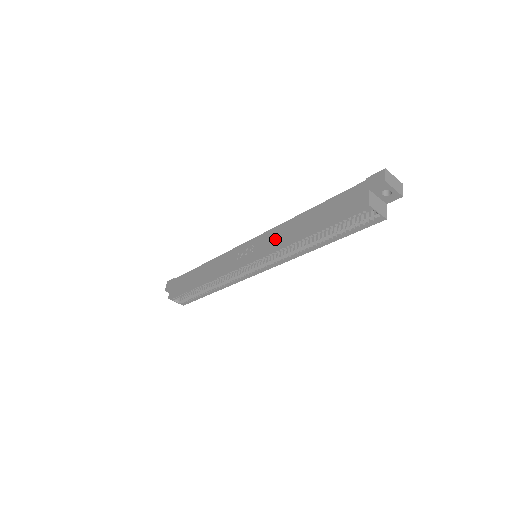
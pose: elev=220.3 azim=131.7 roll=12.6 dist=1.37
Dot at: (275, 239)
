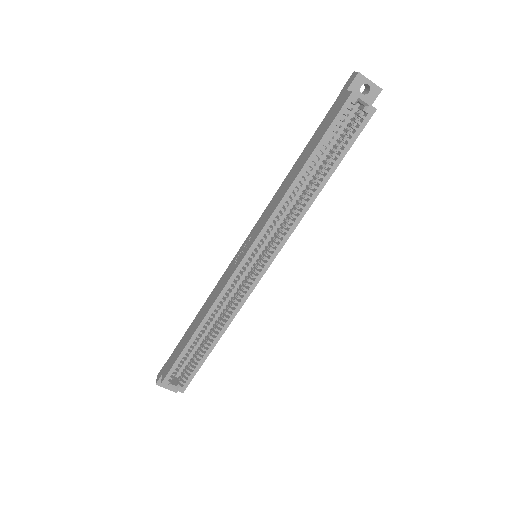
Dot at: (271, 208)
